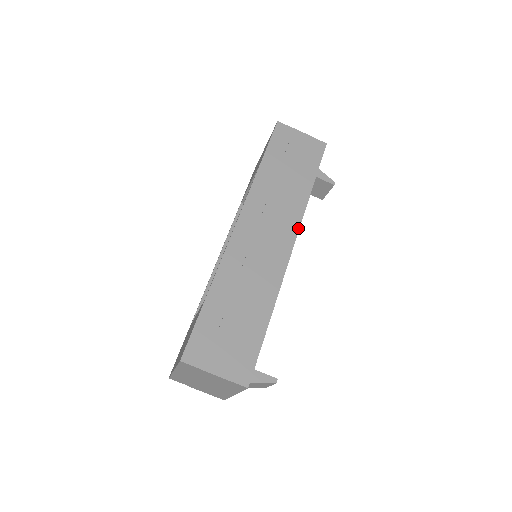
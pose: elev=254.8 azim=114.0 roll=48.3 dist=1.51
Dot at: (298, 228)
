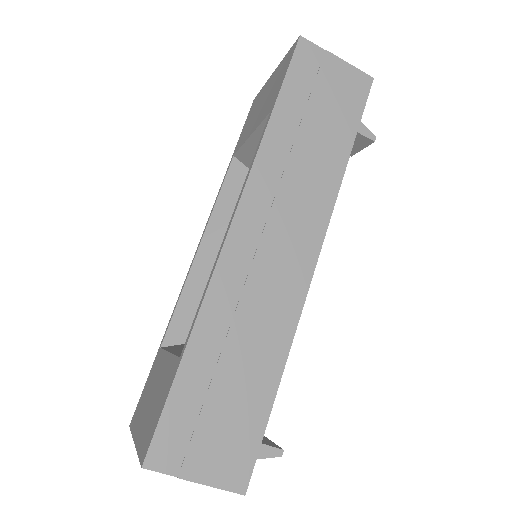
Dot at: (325, 228)
